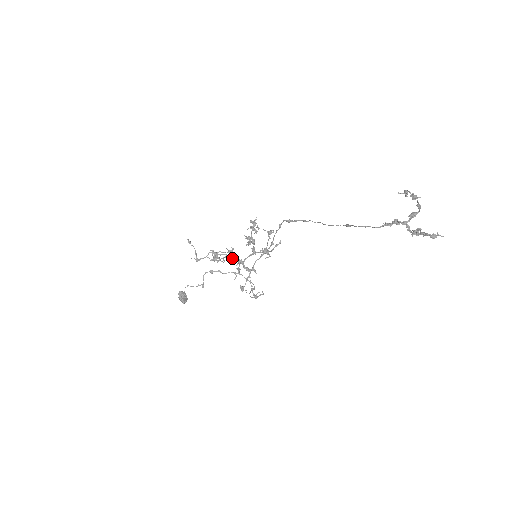
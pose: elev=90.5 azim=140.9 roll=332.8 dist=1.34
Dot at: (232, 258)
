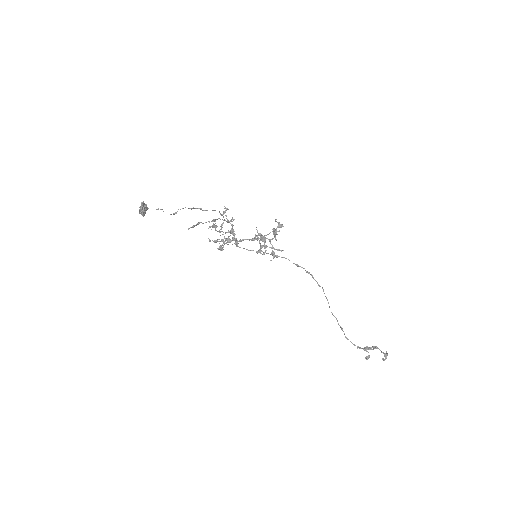
Dot at: (224, 213)
